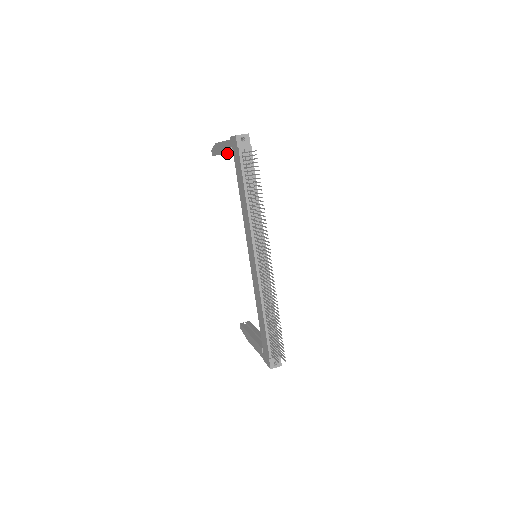
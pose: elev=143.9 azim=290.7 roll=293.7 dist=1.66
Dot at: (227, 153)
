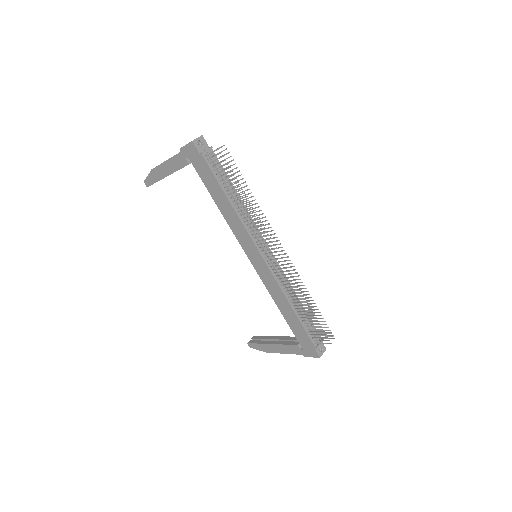
Dot at: (179, 169)
